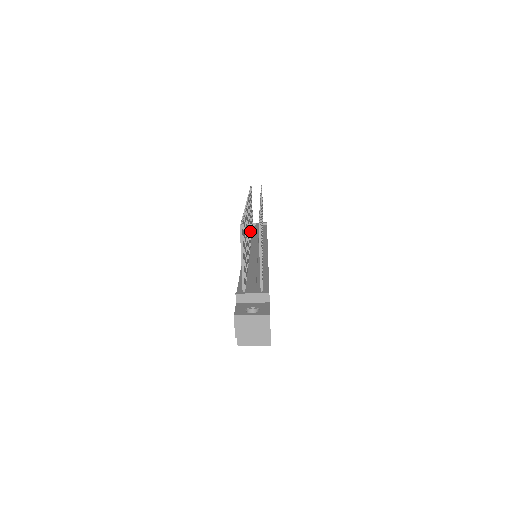
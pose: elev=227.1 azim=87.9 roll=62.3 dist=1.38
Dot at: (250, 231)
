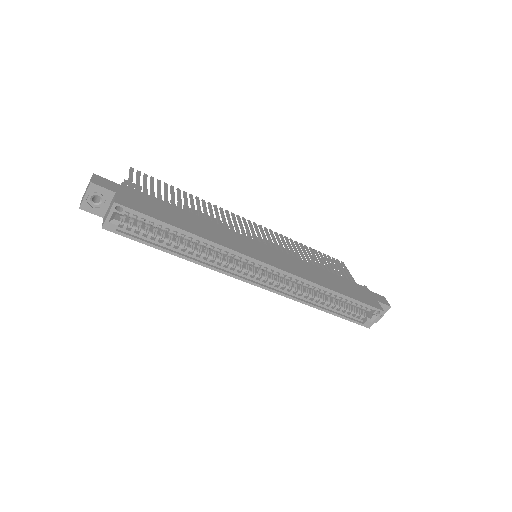
Dot at: occluded
